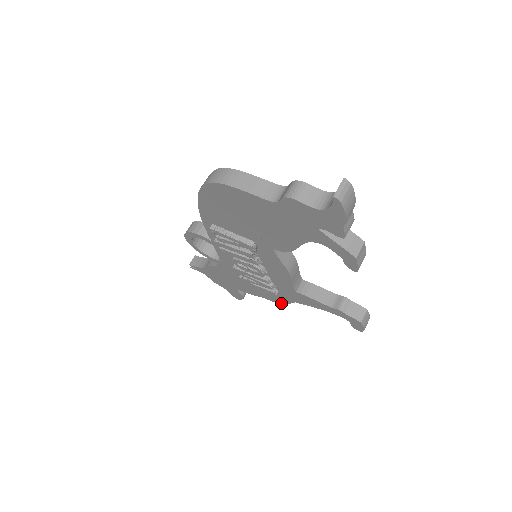
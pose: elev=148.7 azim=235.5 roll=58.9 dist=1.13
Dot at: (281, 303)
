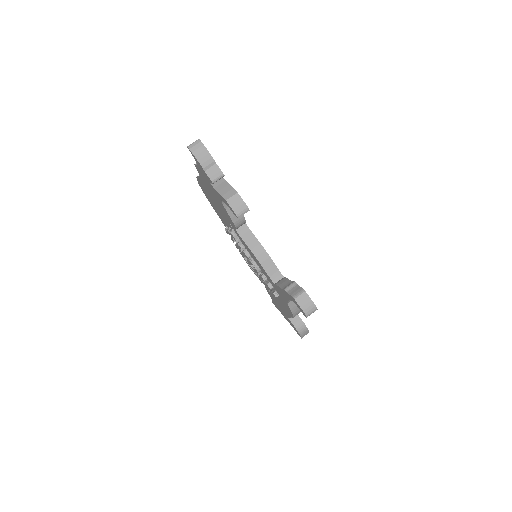
Dot at: (293, 315)
